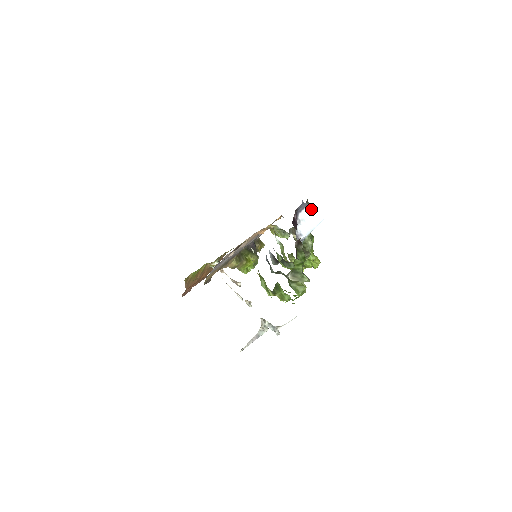
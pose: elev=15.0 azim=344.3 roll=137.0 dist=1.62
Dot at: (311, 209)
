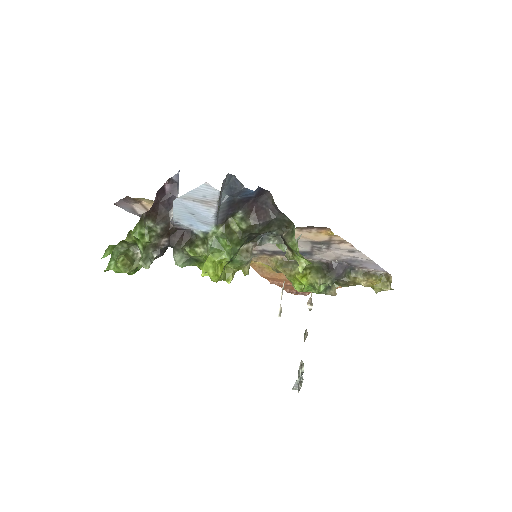
Dot at: occluded
